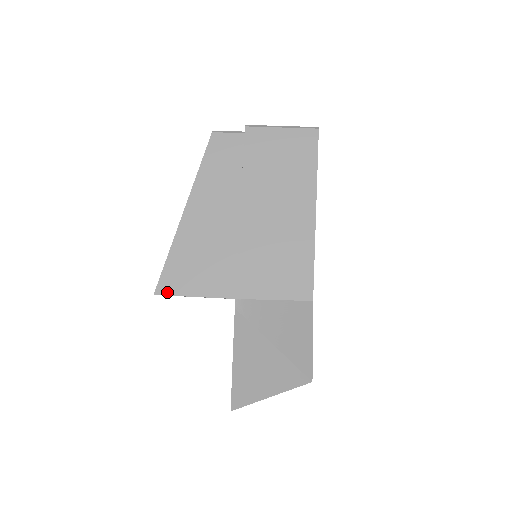
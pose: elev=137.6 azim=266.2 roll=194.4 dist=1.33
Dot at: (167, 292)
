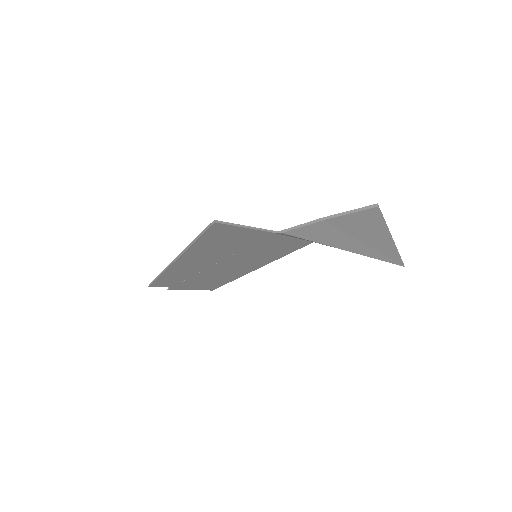
Dot at: (223, 223)
